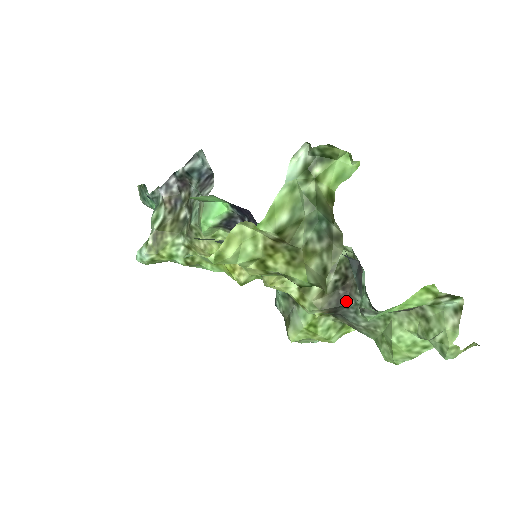
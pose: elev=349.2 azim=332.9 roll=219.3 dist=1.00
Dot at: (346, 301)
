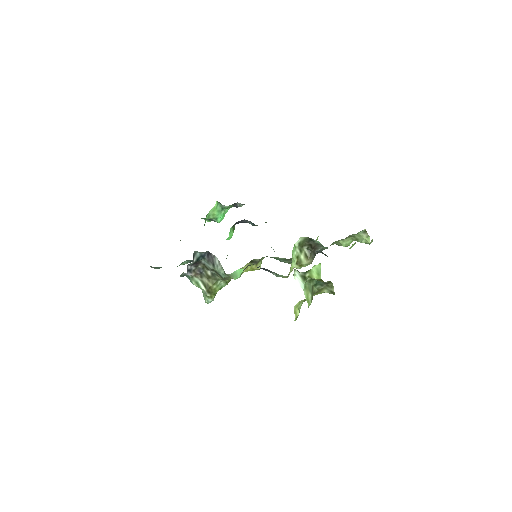
Dot at: occluded
